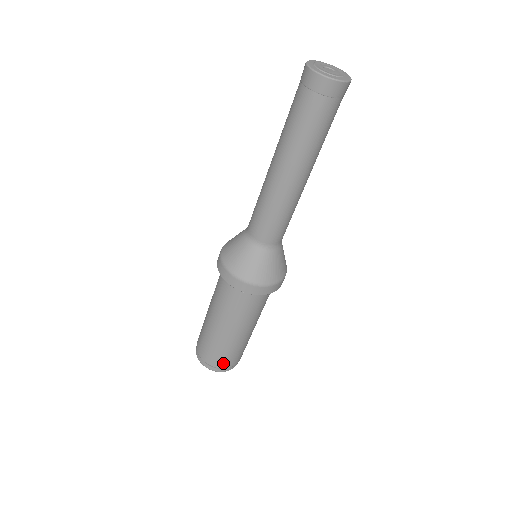
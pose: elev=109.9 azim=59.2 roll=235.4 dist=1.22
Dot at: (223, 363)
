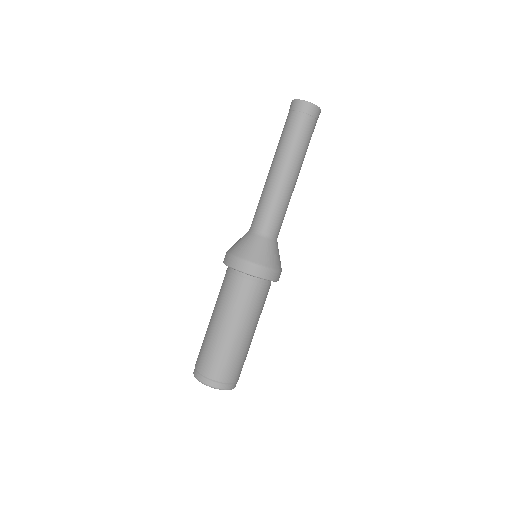
Dot at: (210, 370)
